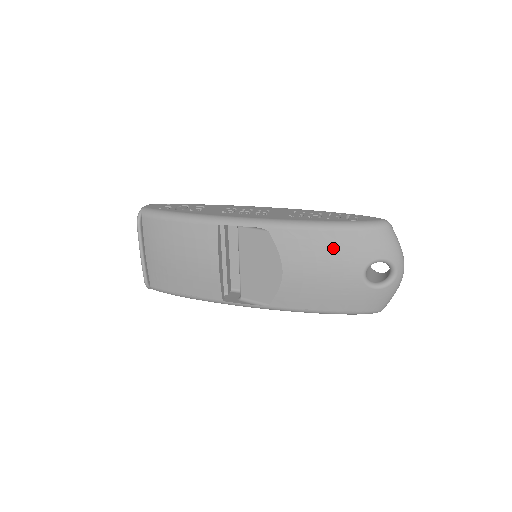
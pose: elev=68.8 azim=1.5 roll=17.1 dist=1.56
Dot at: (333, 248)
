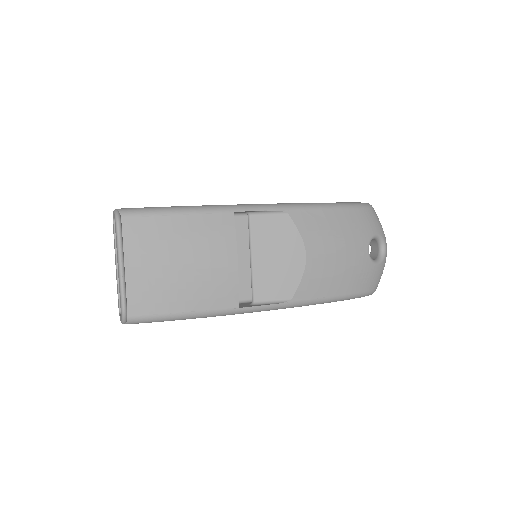
Dot at: (345, 225)
